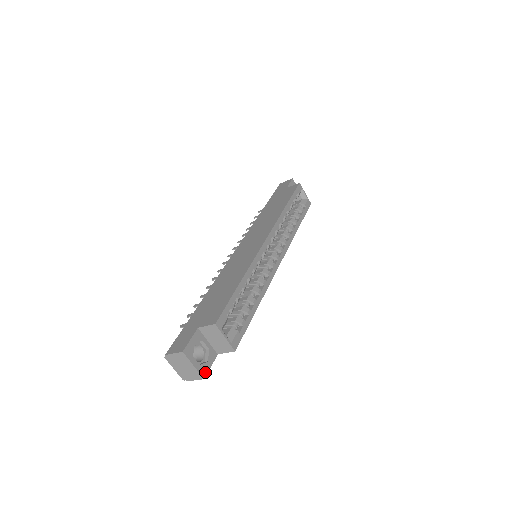
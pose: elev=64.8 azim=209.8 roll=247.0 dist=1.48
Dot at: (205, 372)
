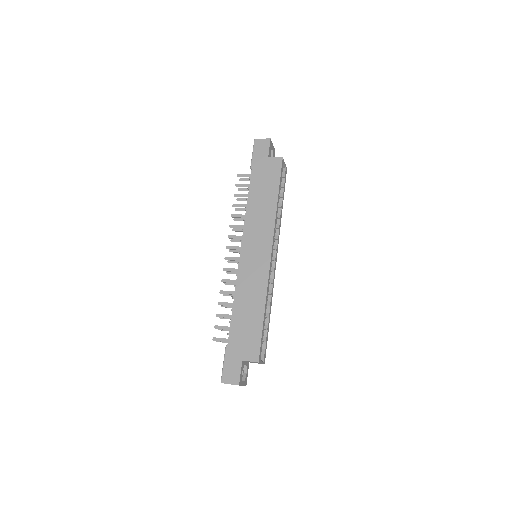
Dot at: (246, 381)
